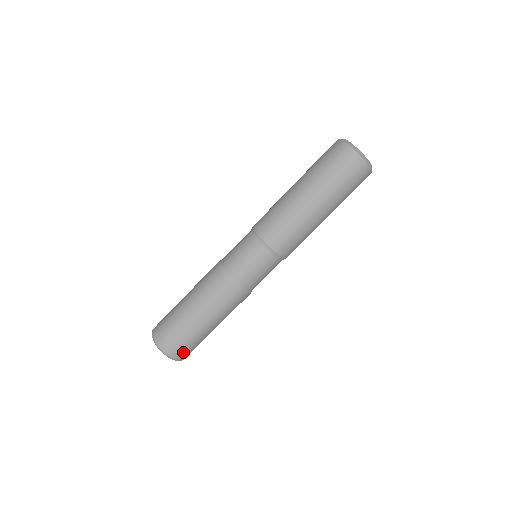
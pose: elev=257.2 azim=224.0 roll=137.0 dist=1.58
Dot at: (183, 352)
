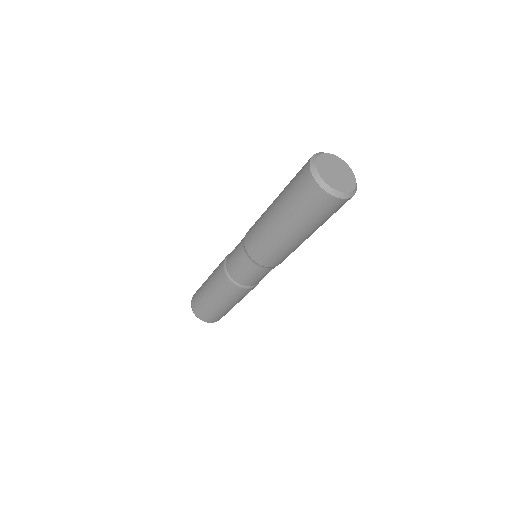
Dot at: occluded
